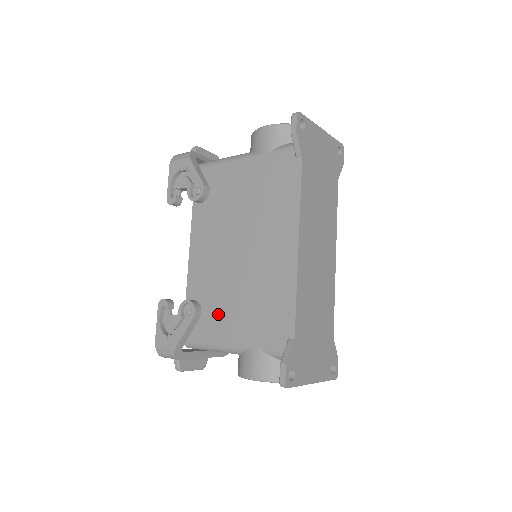
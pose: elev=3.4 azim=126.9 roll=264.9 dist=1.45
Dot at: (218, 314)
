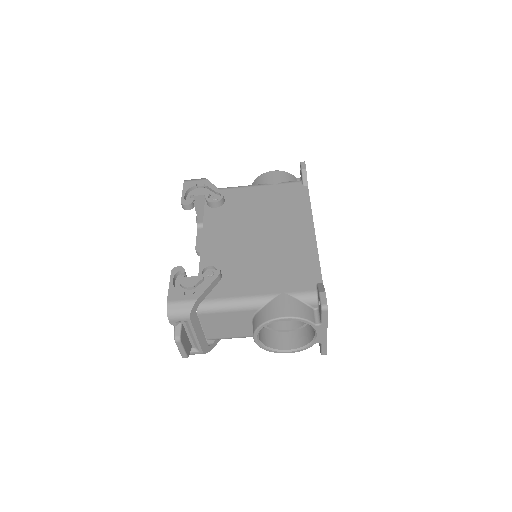
Dot at: (240, 277)
